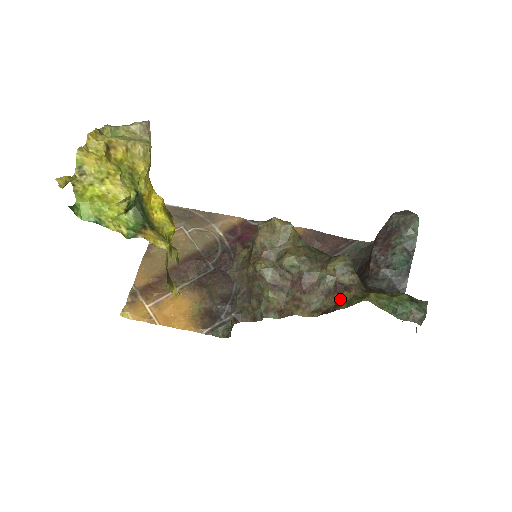
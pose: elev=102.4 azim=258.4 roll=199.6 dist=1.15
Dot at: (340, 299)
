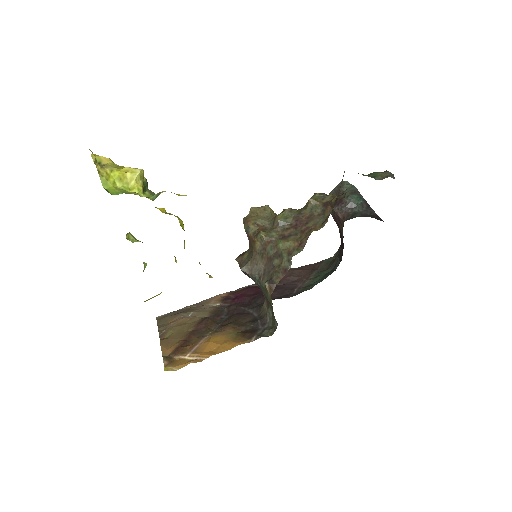
Dot at: (333, 200)
